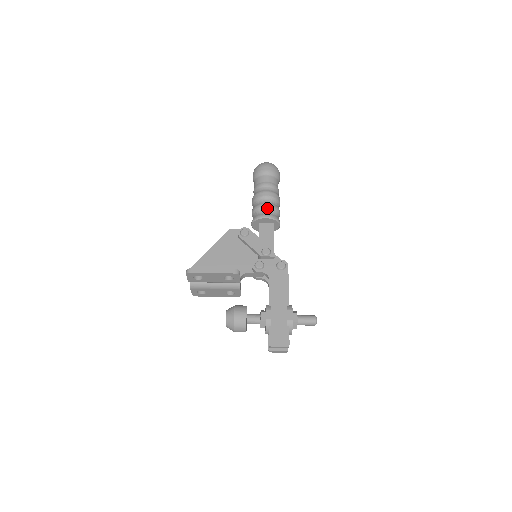
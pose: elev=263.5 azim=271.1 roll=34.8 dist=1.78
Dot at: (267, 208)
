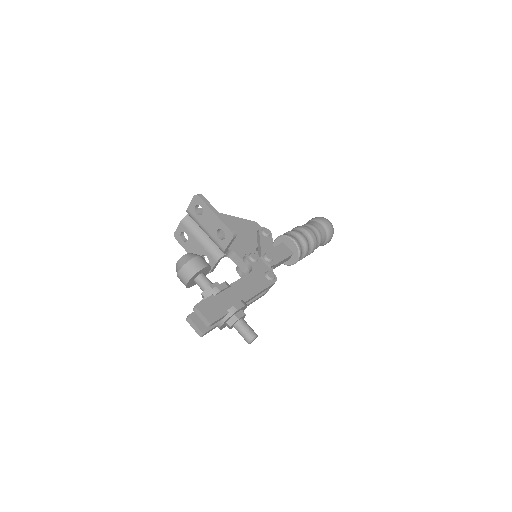
Dot at: (301, 238)
